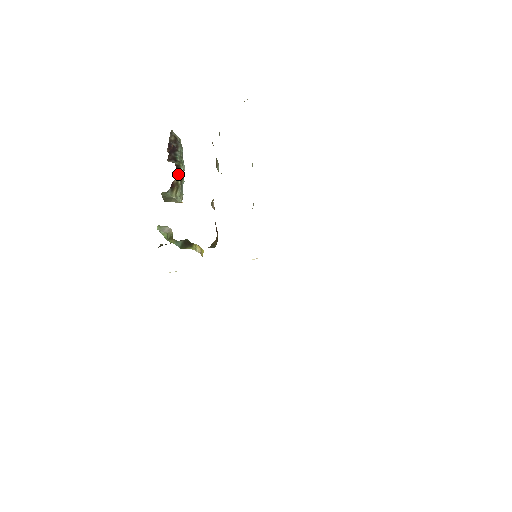
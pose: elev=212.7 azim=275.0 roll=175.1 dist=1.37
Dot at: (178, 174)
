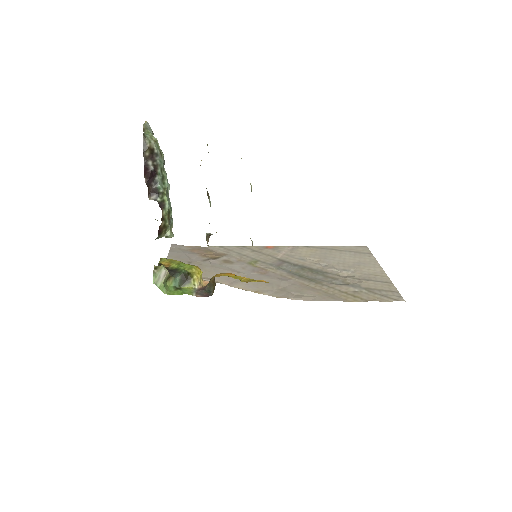
Dot at: (164, 215)
